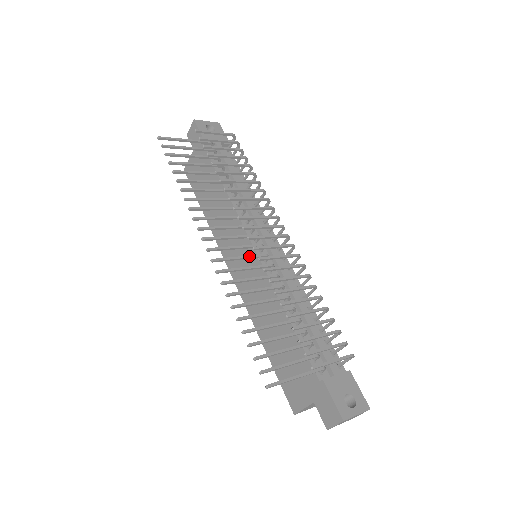
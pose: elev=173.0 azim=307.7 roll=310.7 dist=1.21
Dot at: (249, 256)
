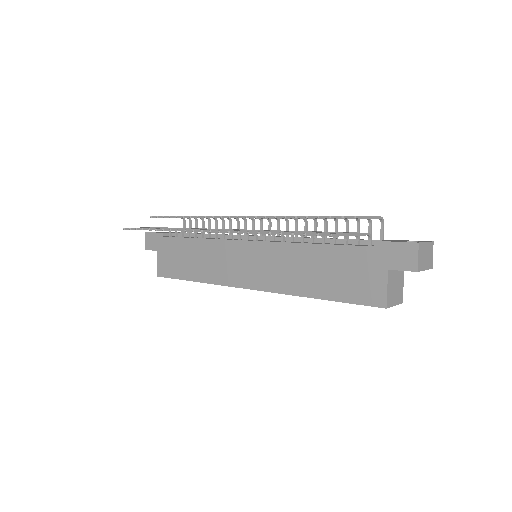
Dot at: occluded
